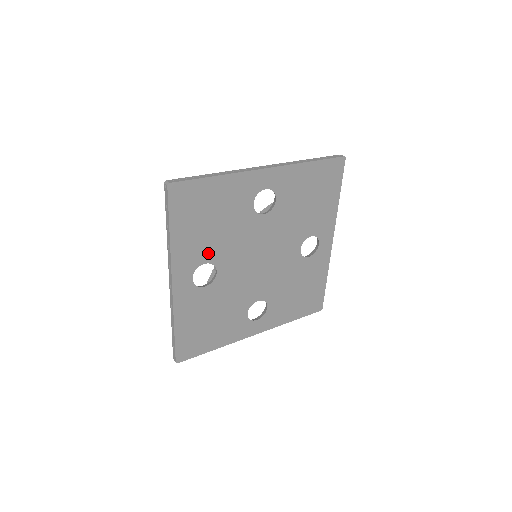
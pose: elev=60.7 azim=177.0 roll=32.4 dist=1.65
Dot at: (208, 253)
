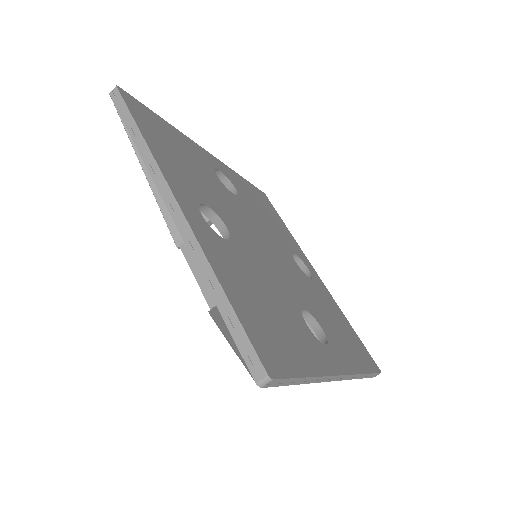
Dot at: (201, 195)
